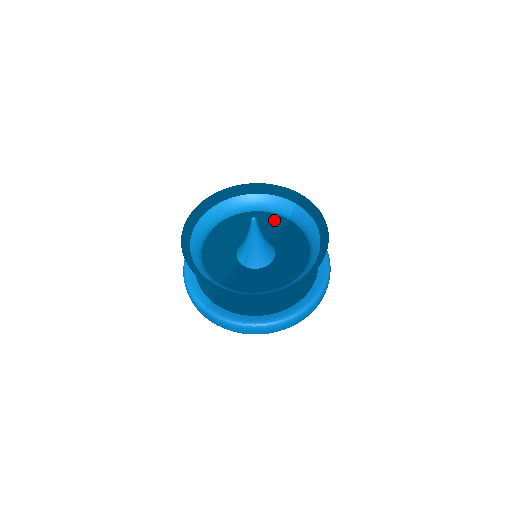
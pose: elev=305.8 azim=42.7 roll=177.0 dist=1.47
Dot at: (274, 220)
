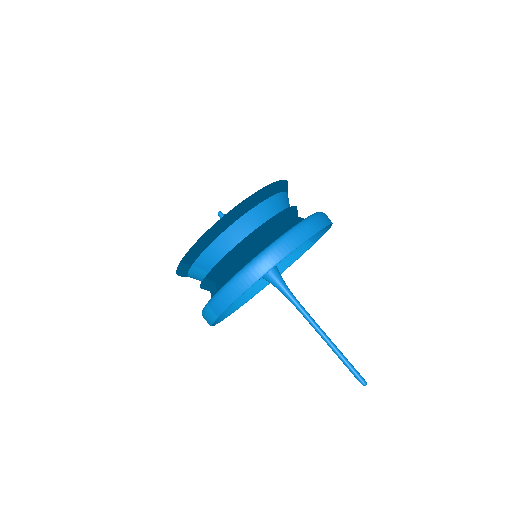
Dot at: occluded
